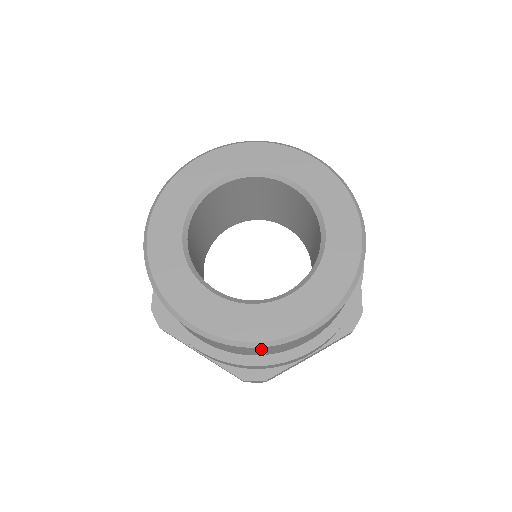
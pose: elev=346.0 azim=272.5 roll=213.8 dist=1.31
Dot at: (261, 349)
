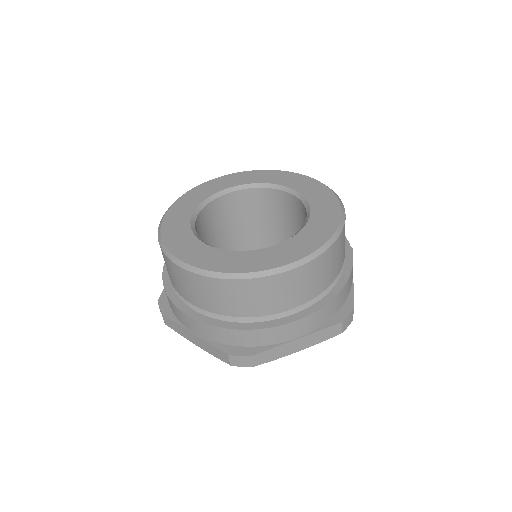
Dot at: (242, 289)
